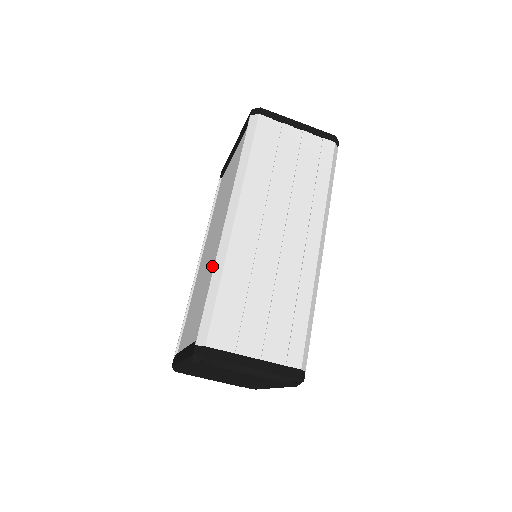
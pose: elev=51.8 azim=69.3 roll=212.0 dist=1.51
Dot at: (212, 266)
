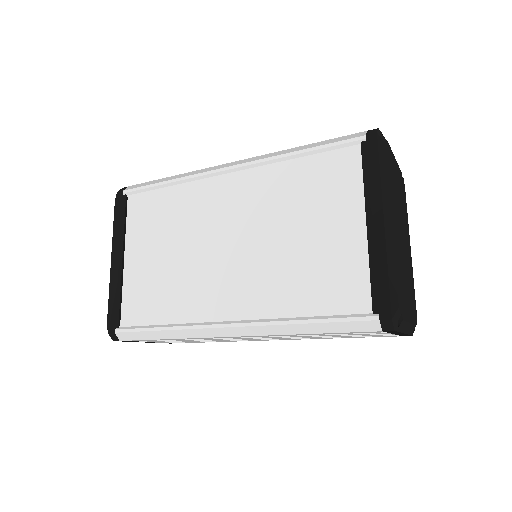
Dot at: (188, 300)
